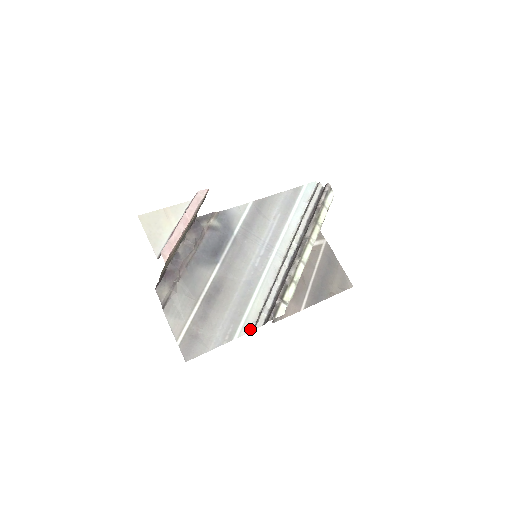
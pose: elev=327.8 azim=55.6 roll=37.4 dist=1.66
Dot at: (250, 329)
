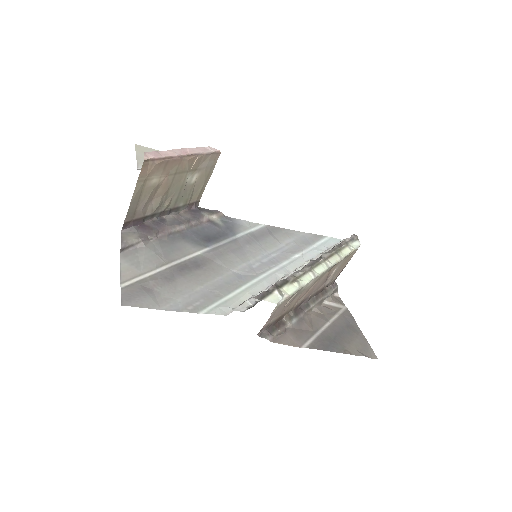
Dot at: (225, 313)
